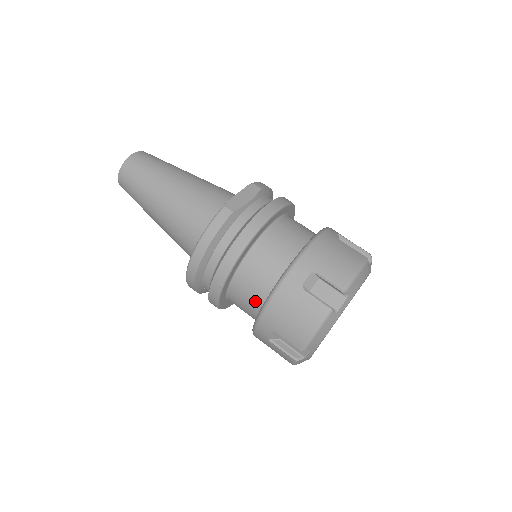
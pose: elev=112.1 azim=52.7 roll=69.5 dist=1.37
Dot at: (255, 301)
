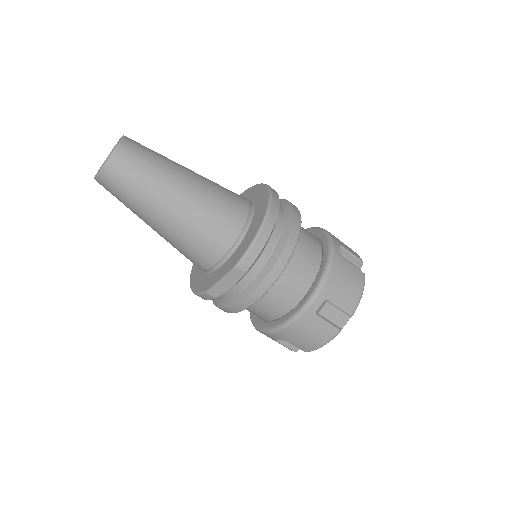
Dot at: occluded
